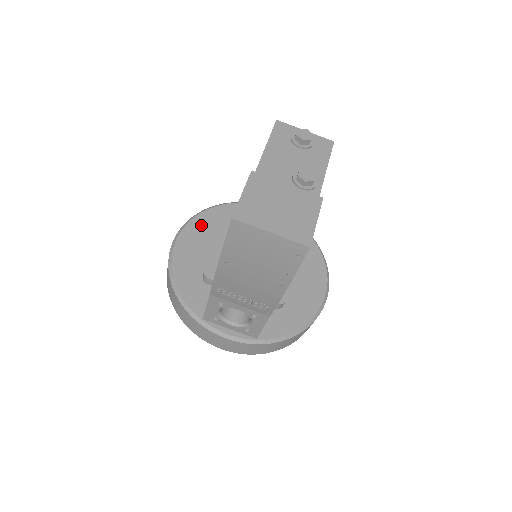
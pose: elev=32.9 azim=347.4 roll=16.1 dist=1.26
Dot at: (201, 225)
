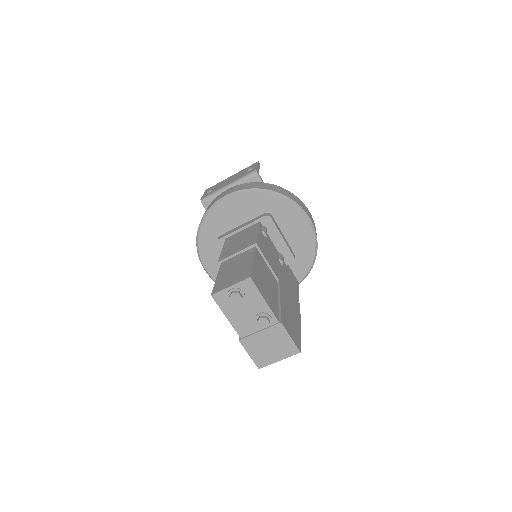
Dot at: (207, 253)
